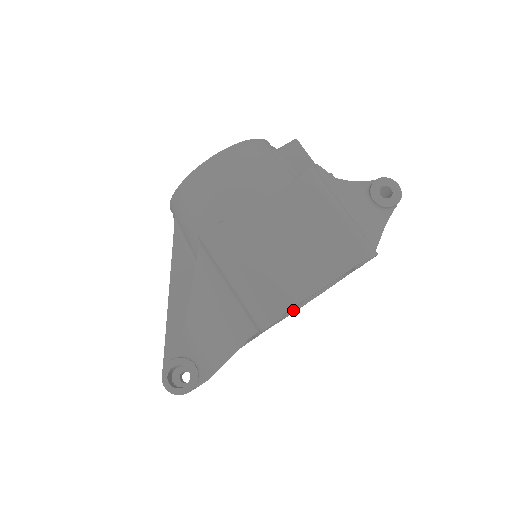
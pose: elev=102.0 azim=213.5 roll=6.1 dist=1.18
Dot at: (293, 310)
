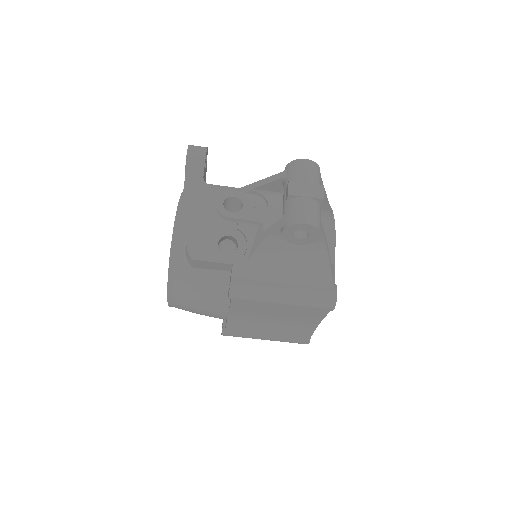
Dot at: occluded
